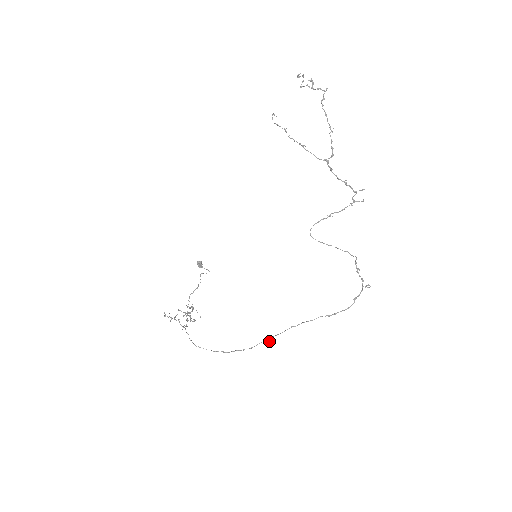
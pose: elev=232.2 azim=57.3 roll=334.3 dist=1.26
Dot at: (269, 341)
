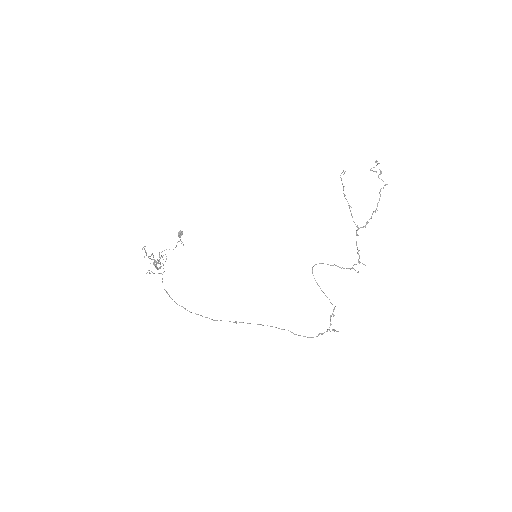
Dot at: (236, 323)
